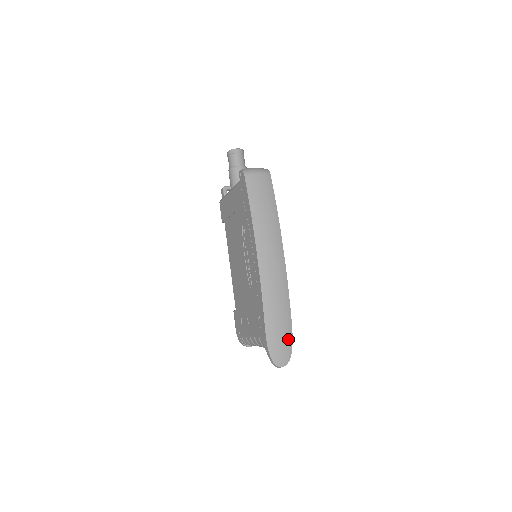
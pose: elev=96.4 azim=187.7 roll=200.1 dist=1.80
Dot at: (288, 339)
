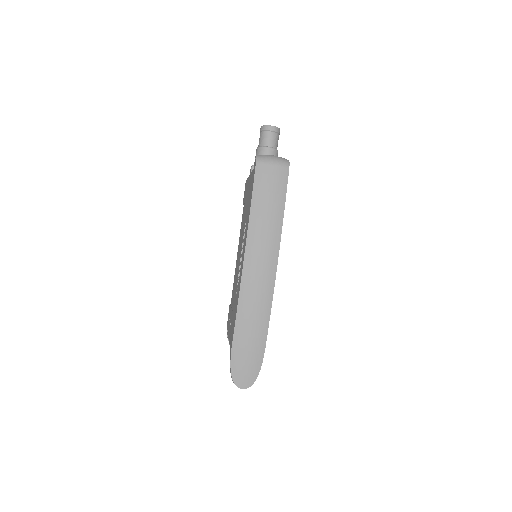
Dot at: (256, 361)
